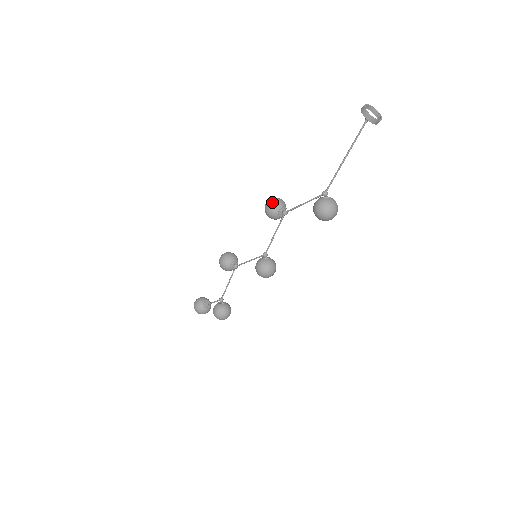
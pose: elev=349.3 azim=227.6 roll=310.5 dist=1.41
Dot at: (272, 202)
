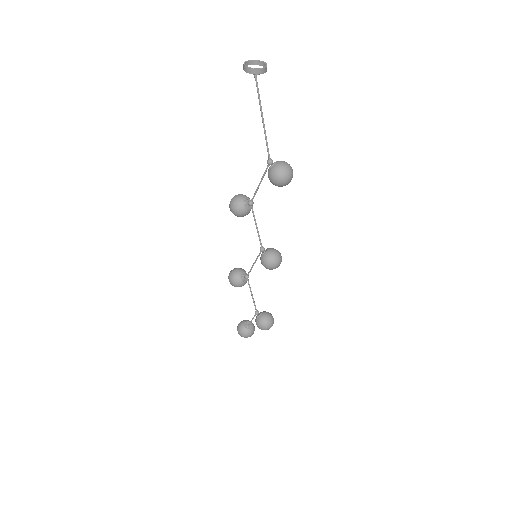
Dot at: (233, 203)
